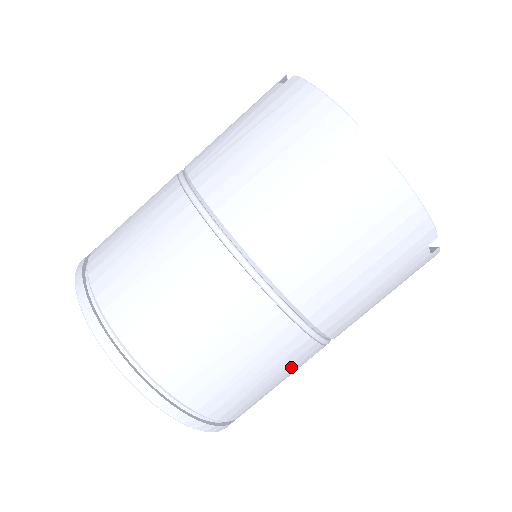
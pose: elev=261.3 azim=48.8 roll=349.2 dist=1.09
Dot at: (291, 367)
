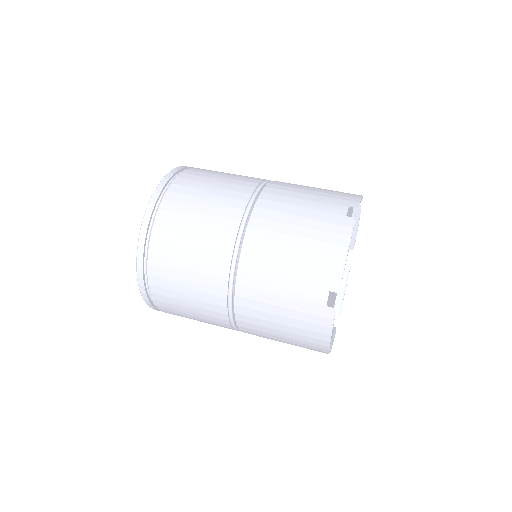
Dot at: (226, 194)
